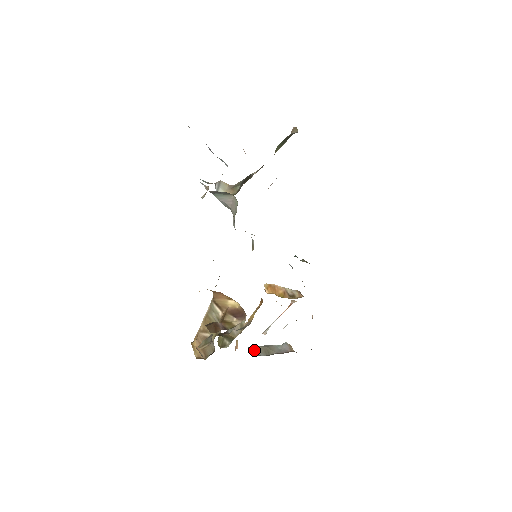
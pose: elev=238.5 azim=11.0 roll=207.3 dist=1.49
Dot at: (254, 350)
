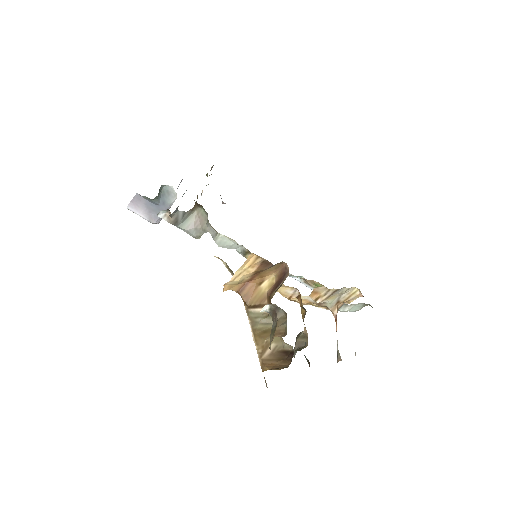
Dot at: occluded
